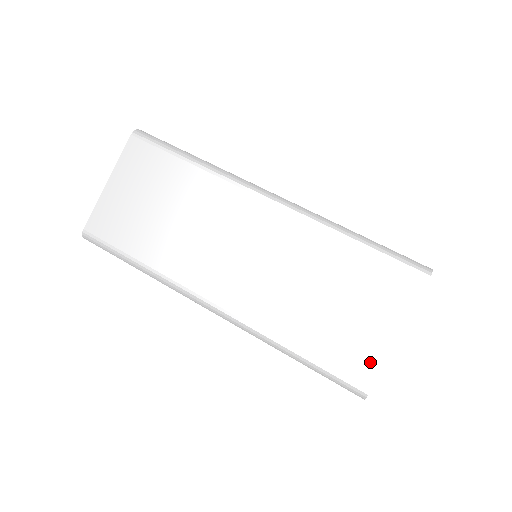
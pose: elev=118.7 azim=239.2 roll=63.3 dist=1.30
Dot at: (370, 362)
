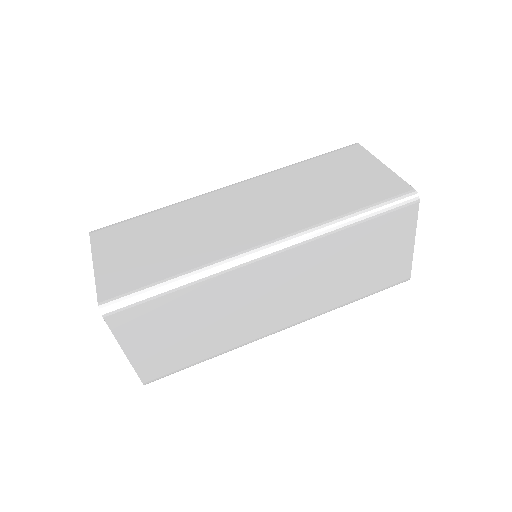
Dot at: (404, 267)
